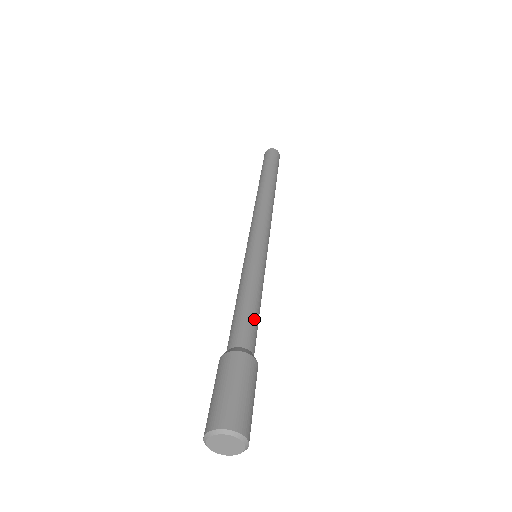
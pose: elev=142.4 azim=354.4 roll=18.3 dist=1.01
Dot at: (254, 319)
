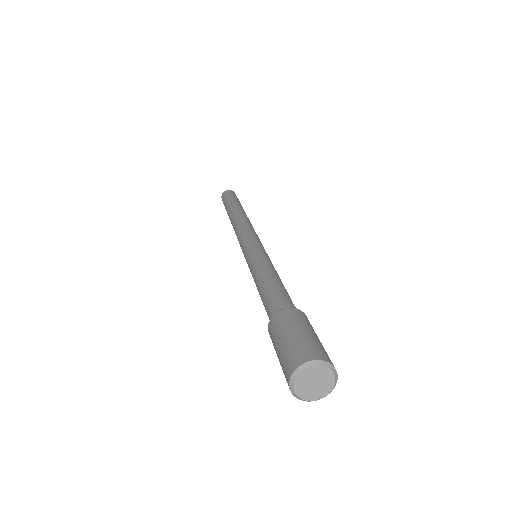
Dot at: (276, 288)
